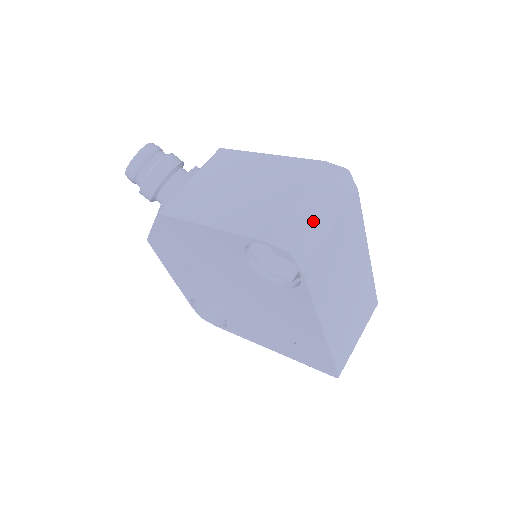
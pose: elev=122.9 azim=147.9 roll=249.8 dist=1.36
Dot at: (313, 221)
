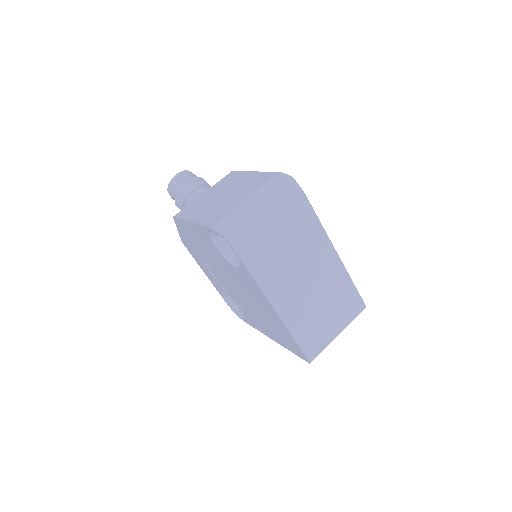
Dot at: (249, 213)
